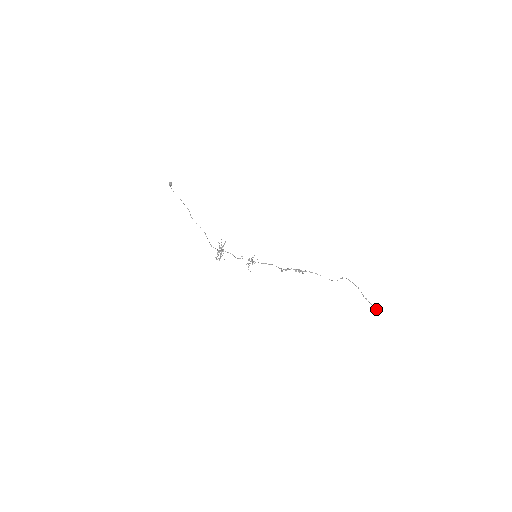
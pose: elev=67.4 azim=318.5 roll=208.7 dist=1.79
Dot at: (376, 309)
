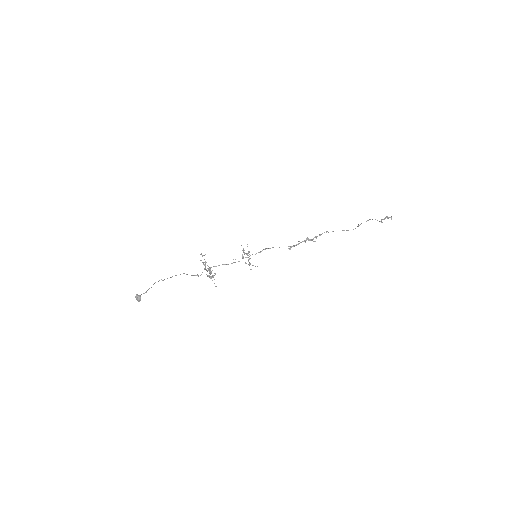
Dot at: (387, 218)
